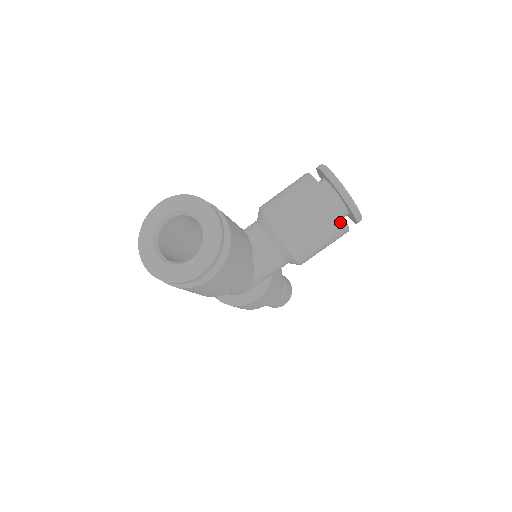
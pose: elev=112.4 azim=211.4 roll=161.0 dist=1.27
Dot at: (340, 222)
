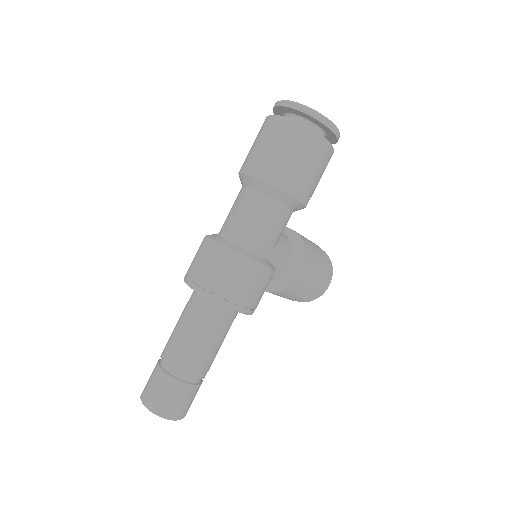
Dot at: (327, 265)
